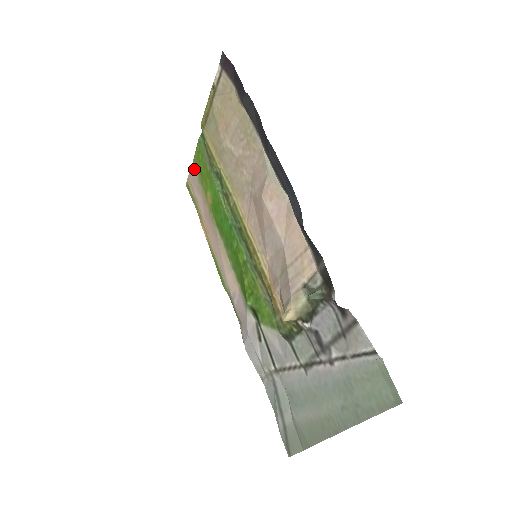
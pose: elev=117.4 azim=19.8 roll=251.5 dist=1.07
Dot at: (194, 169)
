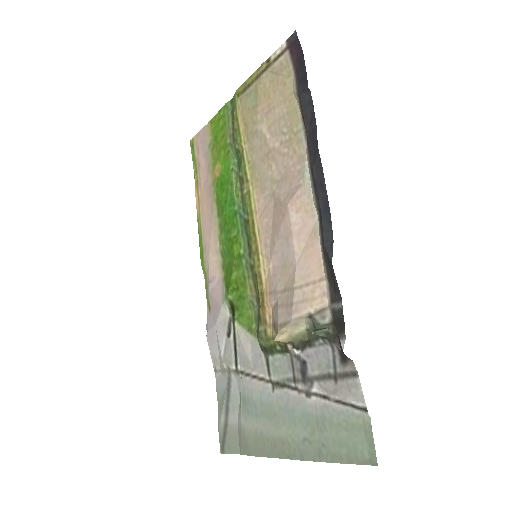
Dot at: (207, 131)
